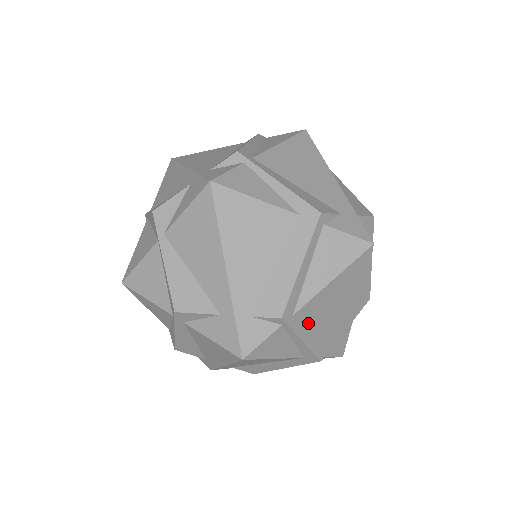
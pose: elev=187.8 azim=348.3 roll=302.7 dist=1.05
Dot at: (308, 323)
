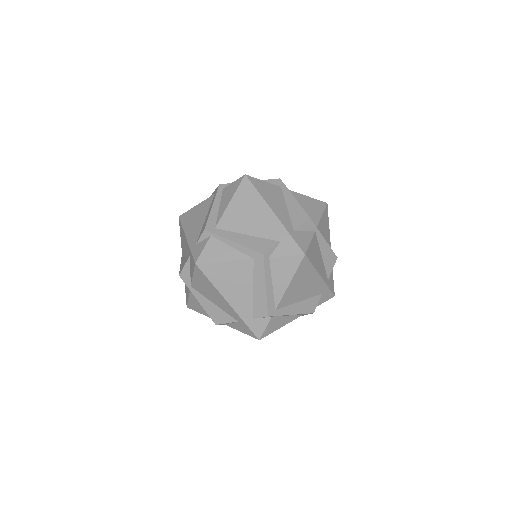
Dot at: (290, 305)
